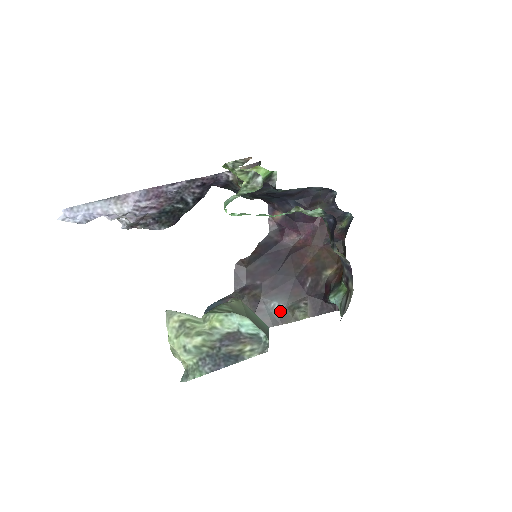
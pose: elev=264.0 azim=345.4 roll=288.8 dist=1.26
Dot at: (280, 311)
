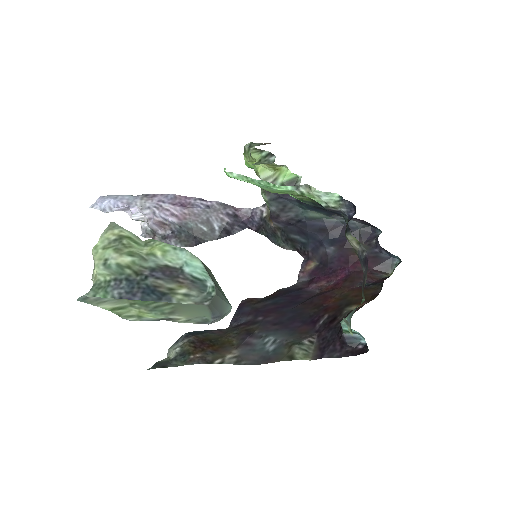
Dot at: (274, 347)
